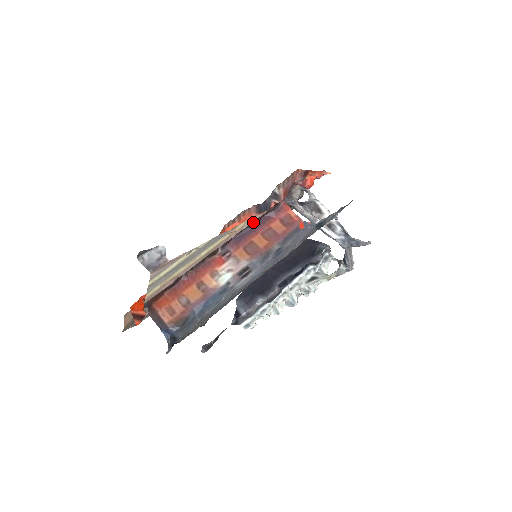
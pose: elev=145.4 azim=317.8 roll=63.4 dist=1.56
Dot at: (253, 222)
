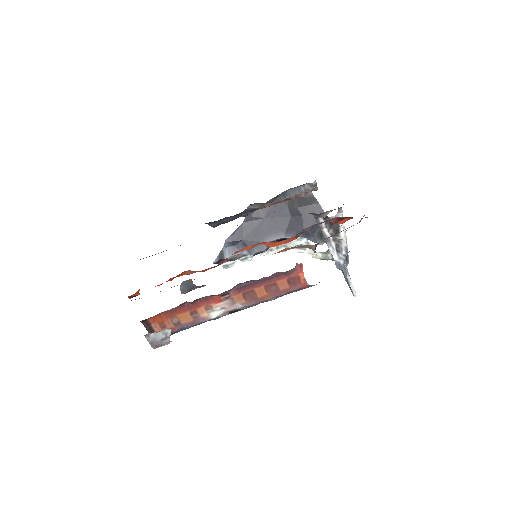
Dot at: (262, 278)
